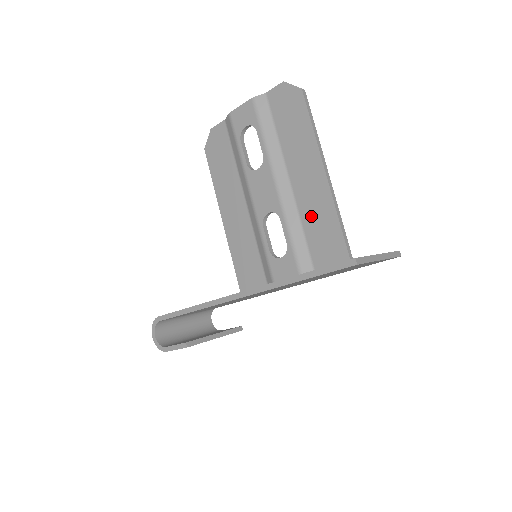
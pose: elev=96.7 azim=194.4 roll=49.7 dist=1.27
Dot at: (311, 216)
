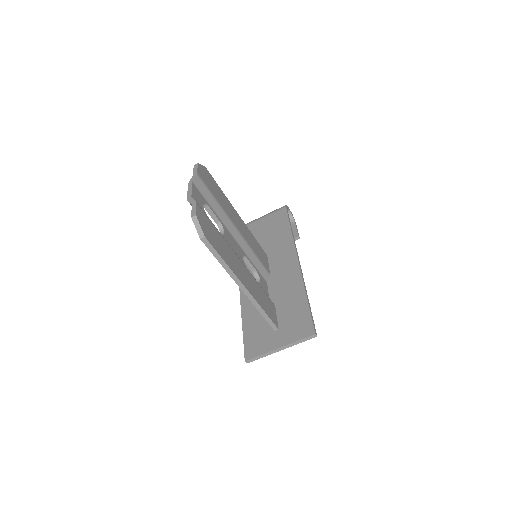
Dot at: occluded
